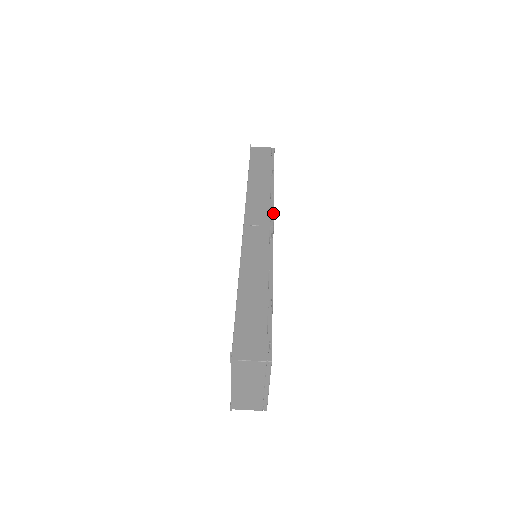
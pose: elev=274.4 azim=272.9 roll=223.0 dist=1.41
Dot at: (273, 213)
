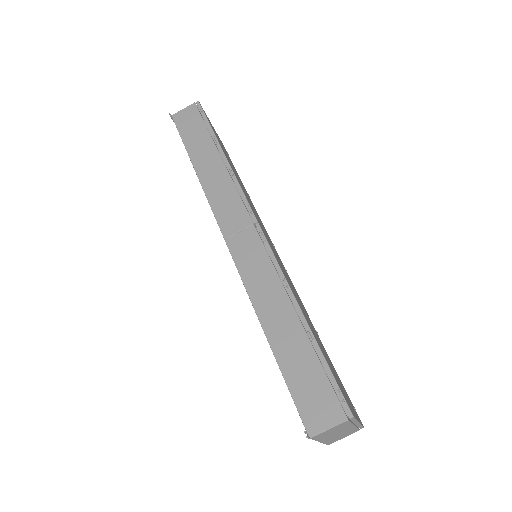
Dot at: (247, 202)
